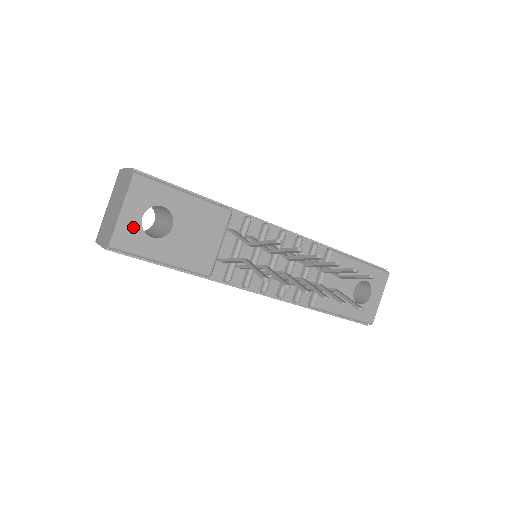
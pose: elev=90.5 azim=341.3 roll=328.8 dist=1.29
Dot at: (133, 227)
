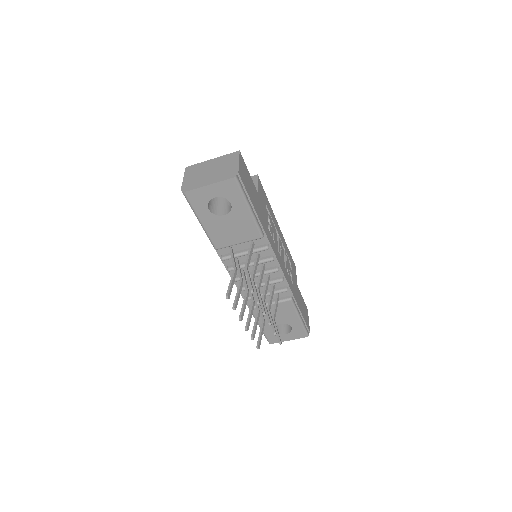
Dot at: (205, 197)
